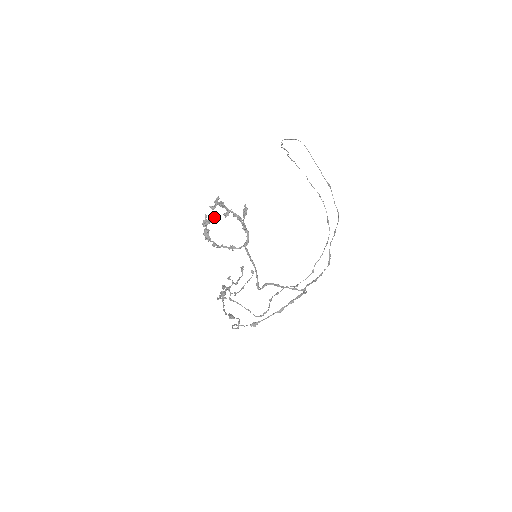
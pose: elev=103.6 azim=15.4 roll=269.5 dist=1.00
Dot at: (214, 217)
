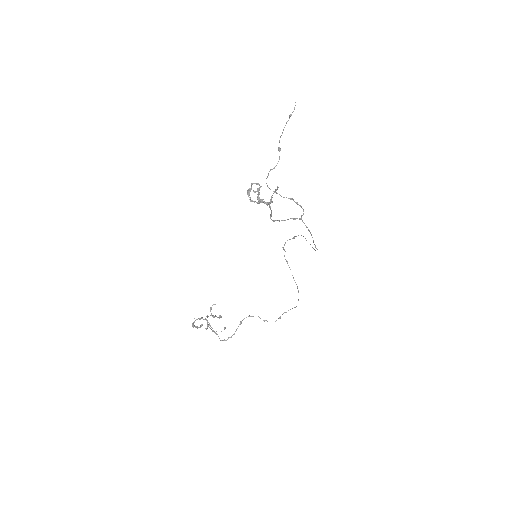
Dot at: (259, 184)
